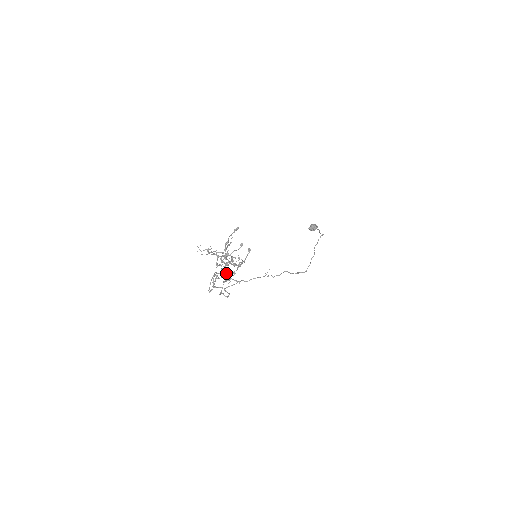
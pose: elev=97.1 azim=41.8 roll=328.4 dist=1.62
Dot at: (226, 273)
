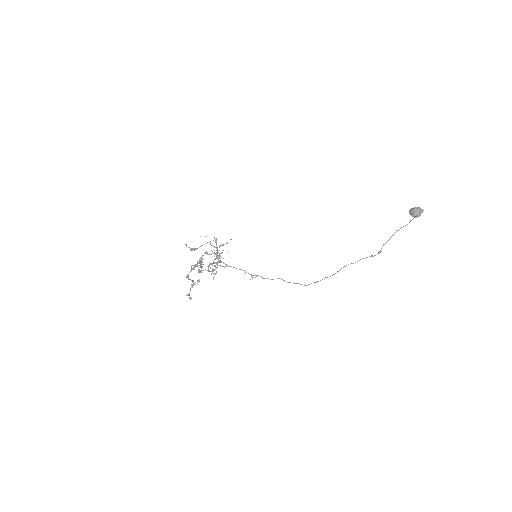
Dot at: occluded
